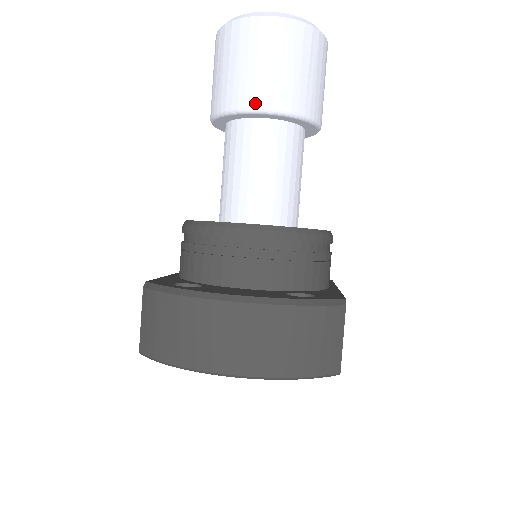
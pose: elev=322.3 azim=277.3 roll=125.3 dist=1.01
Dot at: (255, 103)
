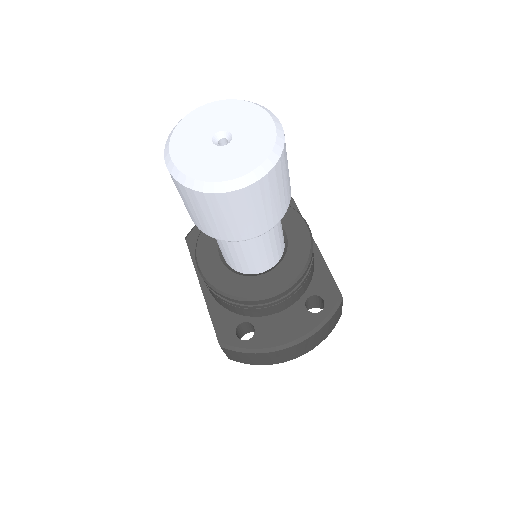
Dot at: (250, 236)
